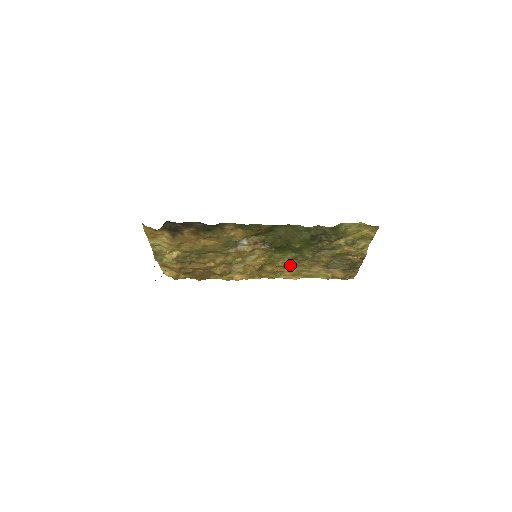
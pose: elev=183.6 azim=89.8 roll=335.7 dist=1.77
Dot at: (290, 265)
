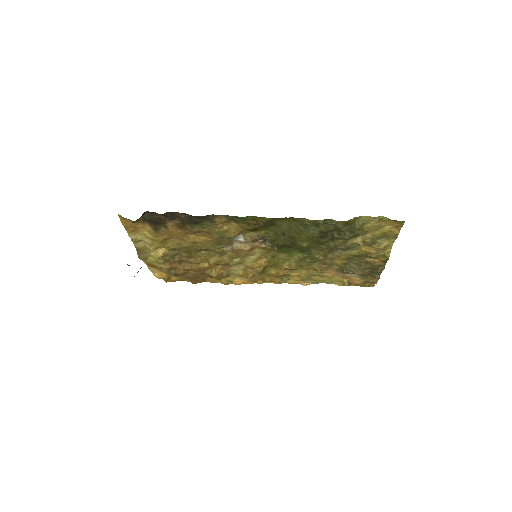
Dot at: (298, 268)
